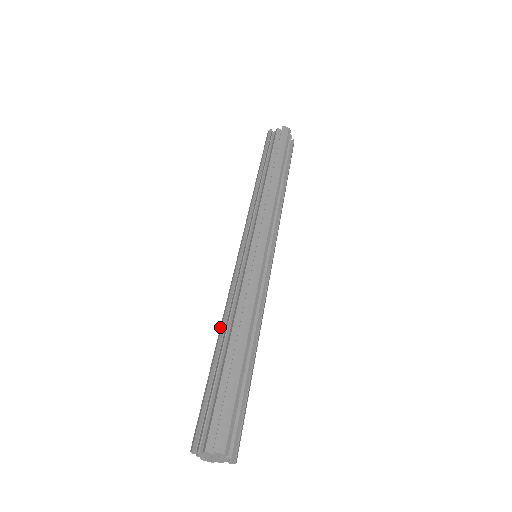
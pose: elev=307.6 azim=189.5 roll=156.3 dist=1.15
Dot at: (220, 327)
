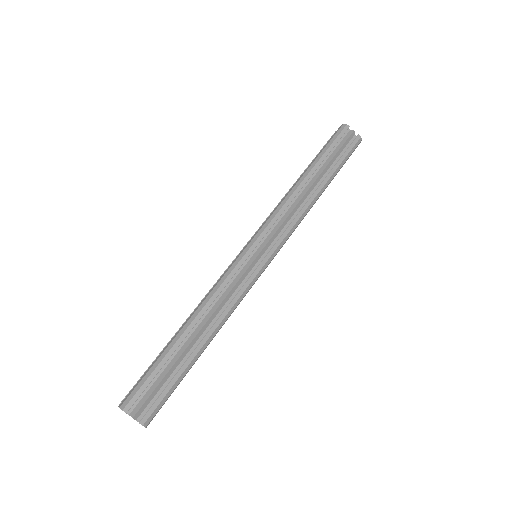
Dot at: occluded
